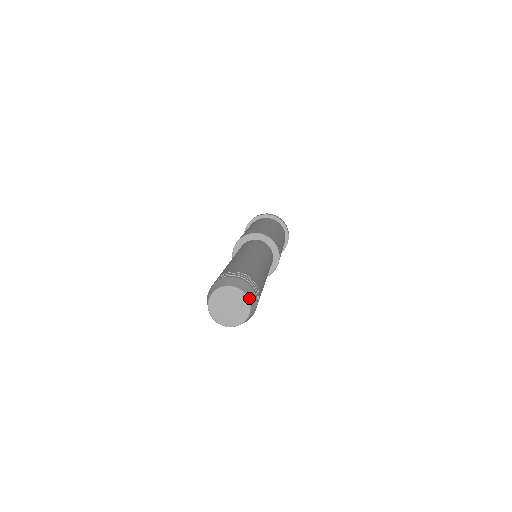
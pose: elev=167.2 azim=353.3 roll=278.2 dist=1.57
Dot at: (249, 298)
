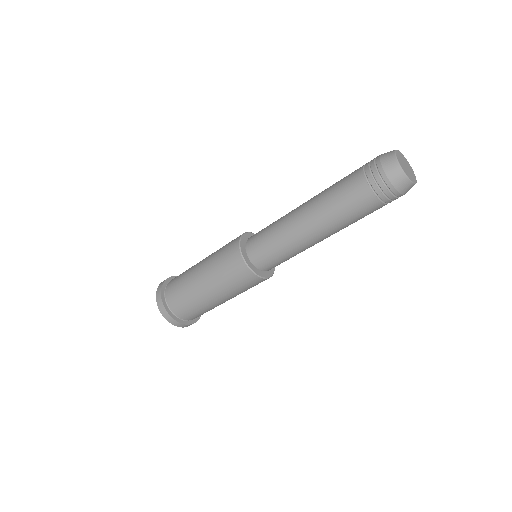
Dot at: occluded
